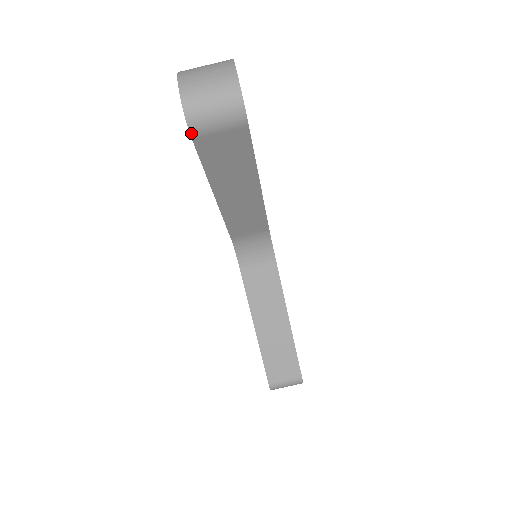
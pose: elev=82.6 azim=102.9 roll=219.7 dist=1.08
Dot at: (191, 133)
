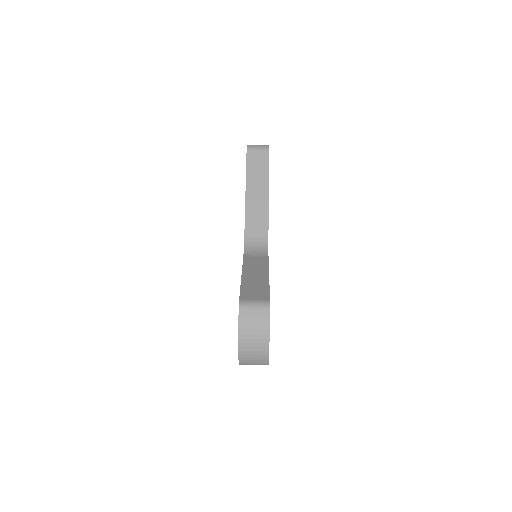
Dot at: (247, 149)
